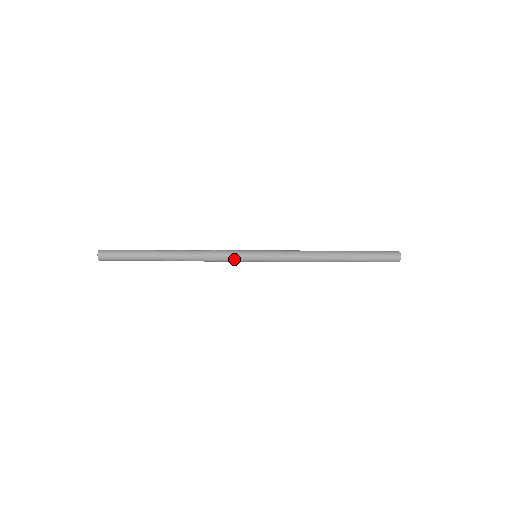
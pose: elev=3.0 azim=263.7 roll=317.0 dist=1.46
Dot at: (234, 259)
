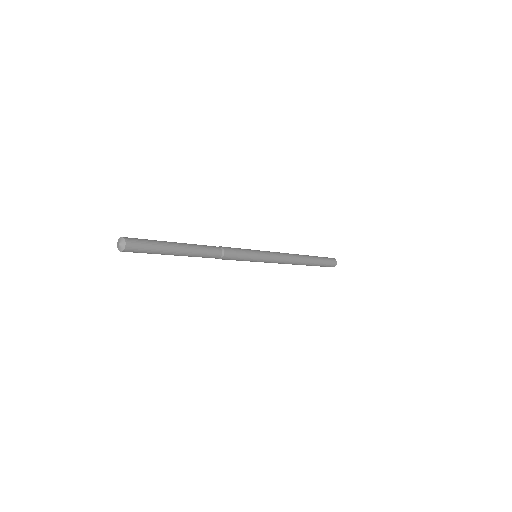
Dot at: (245, 254)
